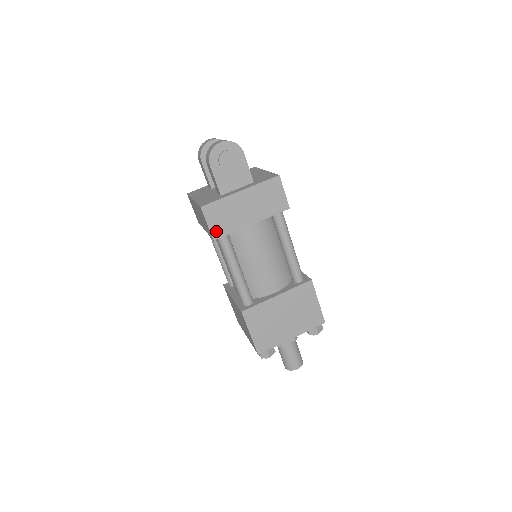
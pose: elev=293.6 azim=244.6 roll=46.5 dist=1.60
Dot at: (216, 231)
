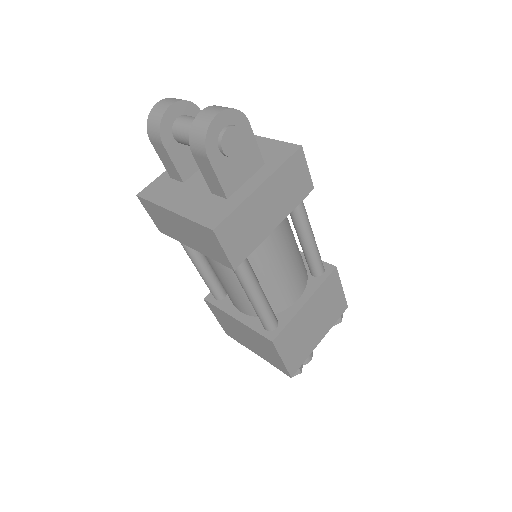
Dot at: (236, 256)
